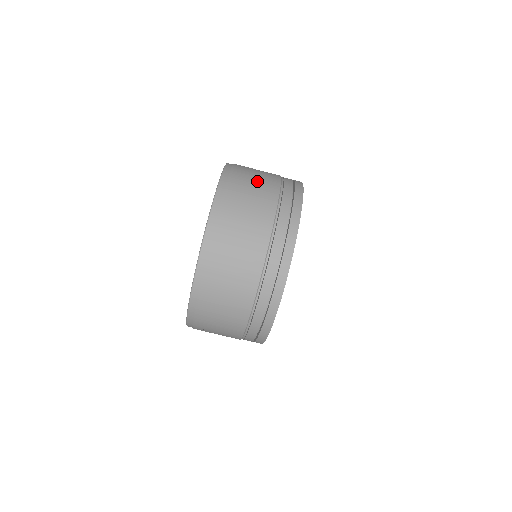
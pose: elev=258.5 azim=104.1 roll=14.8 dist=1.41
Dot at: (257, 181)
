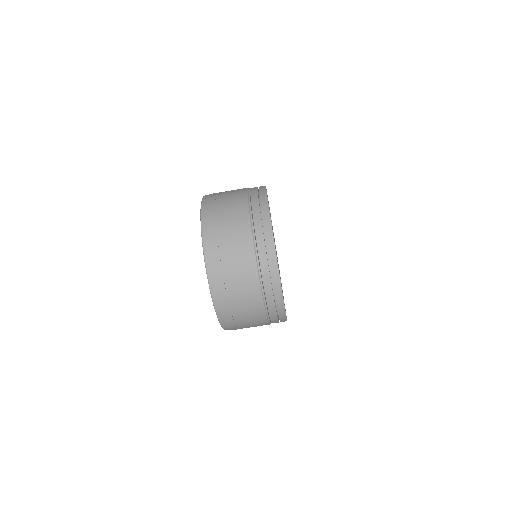
Dot at: (229, 205)
